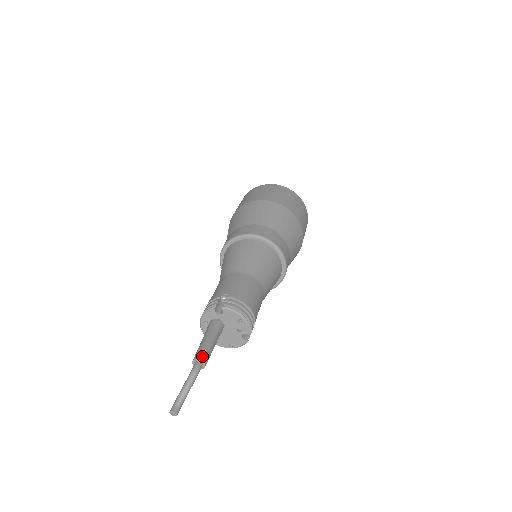
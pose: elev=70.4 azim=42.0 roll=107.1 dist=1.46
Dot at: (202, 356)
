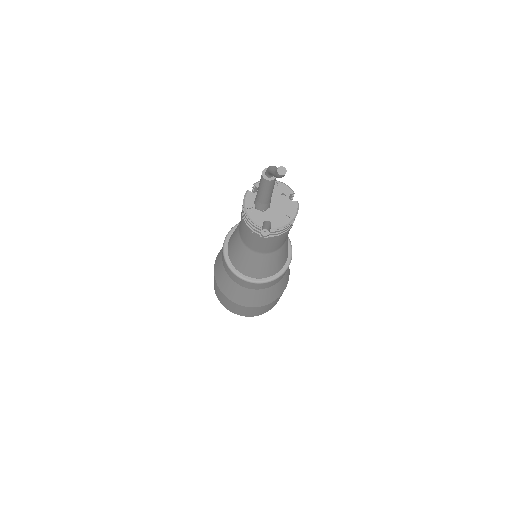
Dot at: occluded
